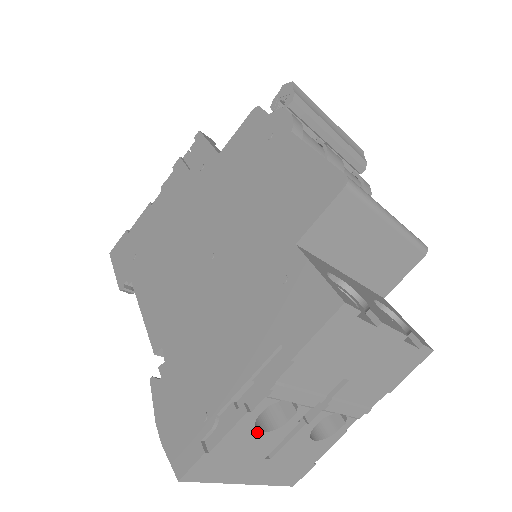
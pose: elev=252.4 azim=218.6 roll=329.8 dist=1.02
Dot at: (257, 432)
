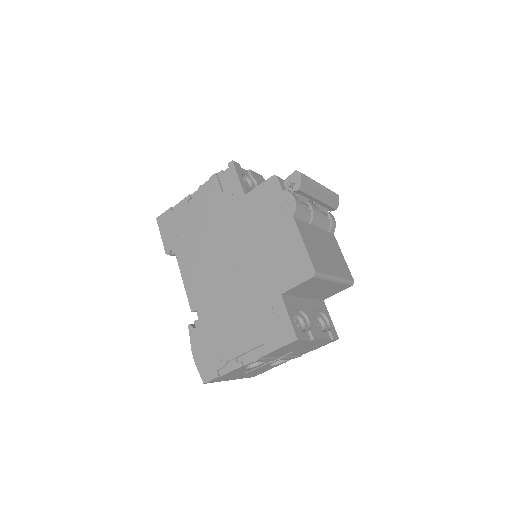
Dot at: (244, 369)
